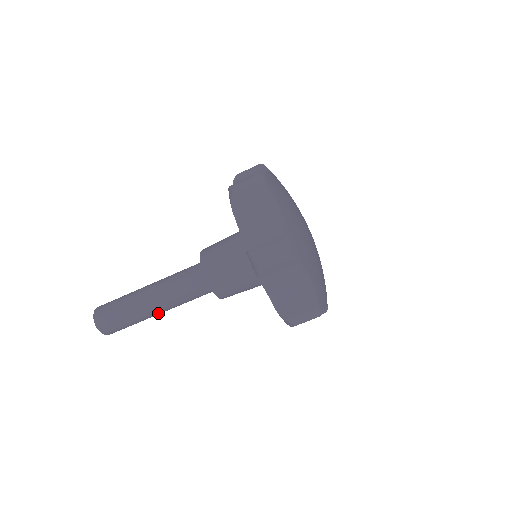
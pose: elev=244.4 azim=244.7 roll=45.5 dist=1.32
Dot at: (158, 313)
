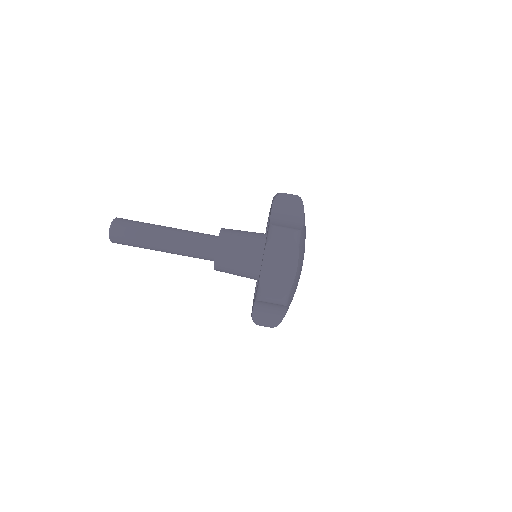
Dot at: (161, 248)
